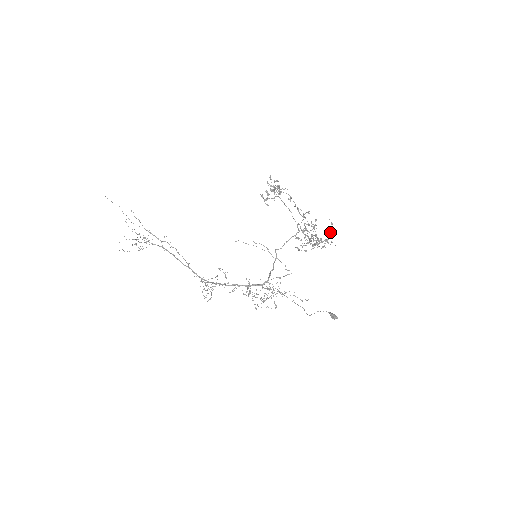
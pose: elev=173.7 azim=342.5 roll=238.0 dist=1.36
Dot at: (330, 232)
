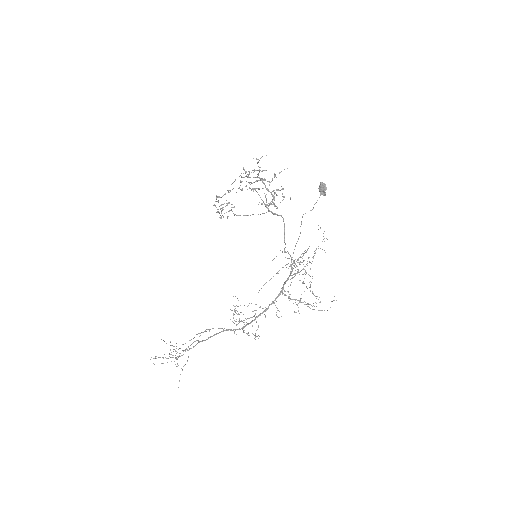
Dot at: occluded
